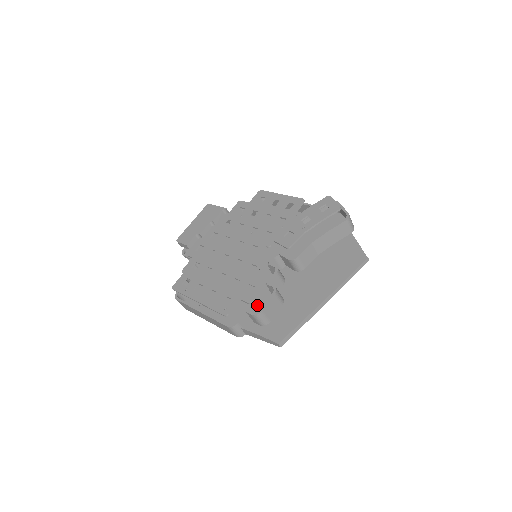
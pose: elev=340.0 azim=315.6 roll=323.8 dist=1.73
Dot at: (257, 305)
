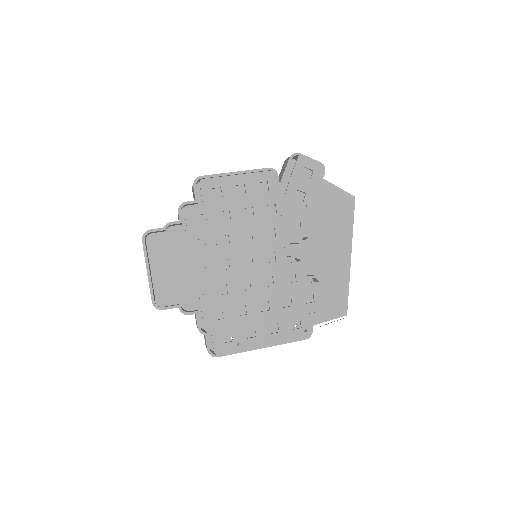
Dot at: occluded
